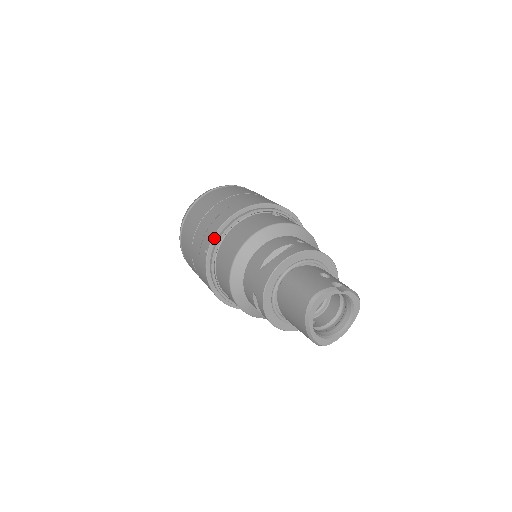
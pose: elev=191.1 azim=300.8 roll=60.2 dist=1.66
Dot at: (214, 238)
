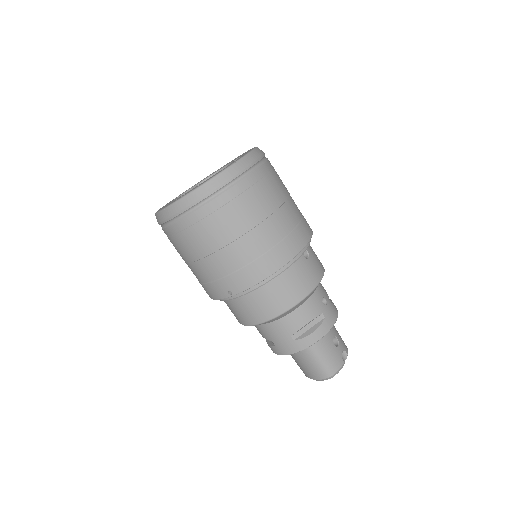
Dot at: (247, 289)
